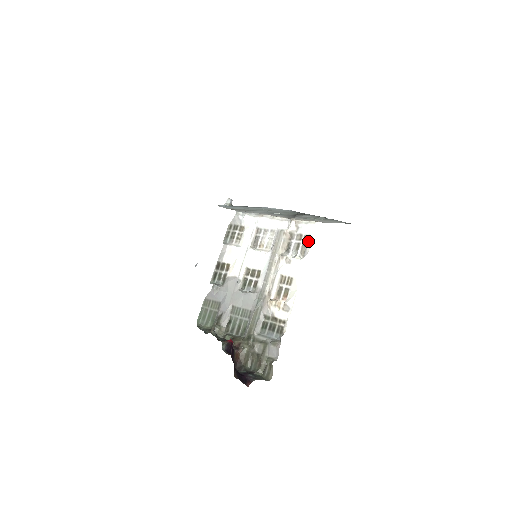
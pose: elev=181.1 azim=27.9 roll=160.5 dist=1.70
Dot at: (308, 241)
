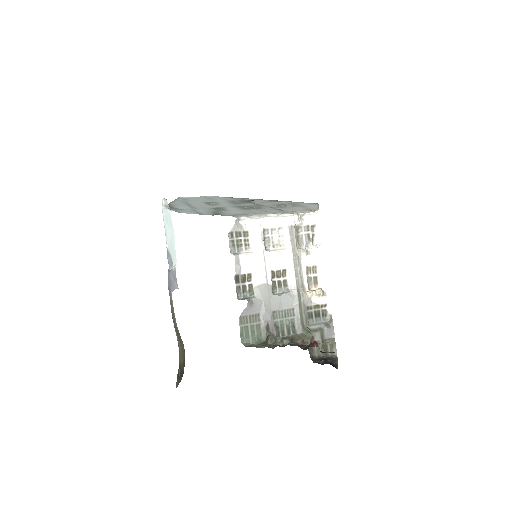
Dot at: (316, 230)
